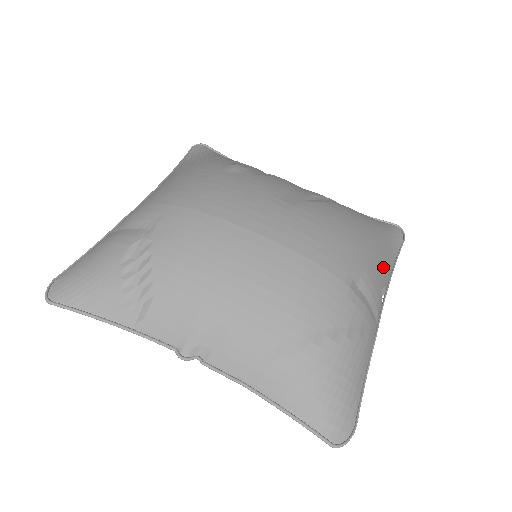
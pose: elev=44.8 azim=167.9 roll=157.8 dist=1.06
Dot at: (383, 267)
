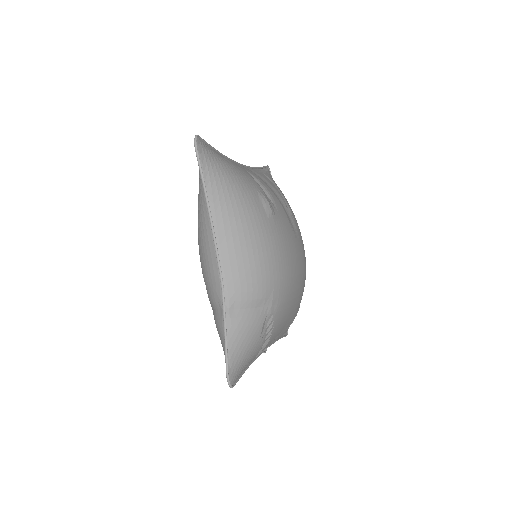
Dot at: occluded
